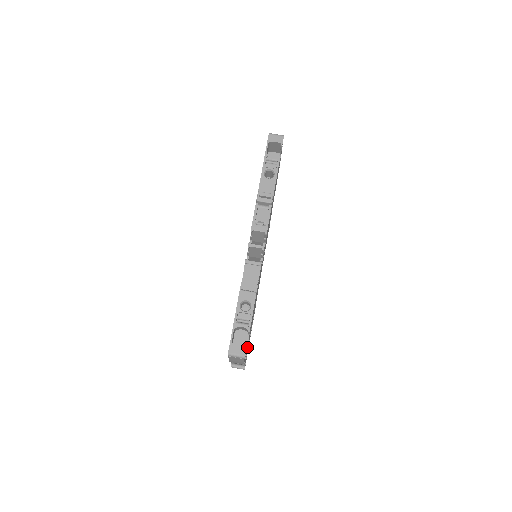
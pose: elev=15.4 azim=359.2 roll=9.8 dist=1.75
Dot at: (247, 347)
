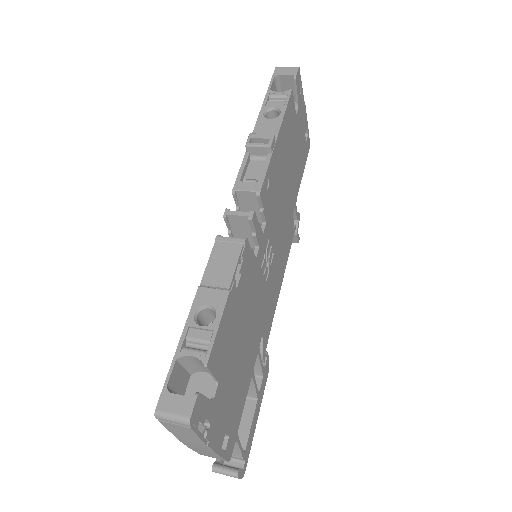
Dot at: (215, 412)
